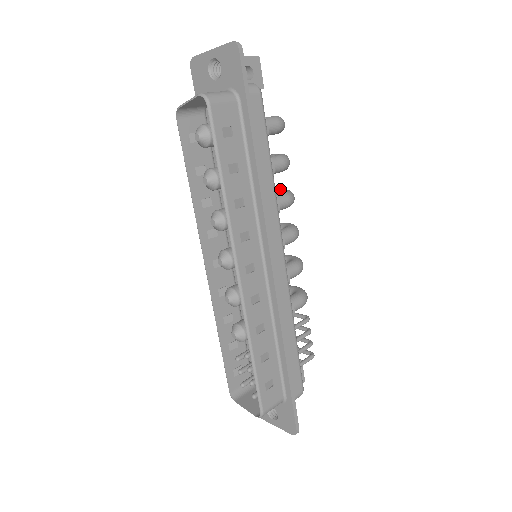
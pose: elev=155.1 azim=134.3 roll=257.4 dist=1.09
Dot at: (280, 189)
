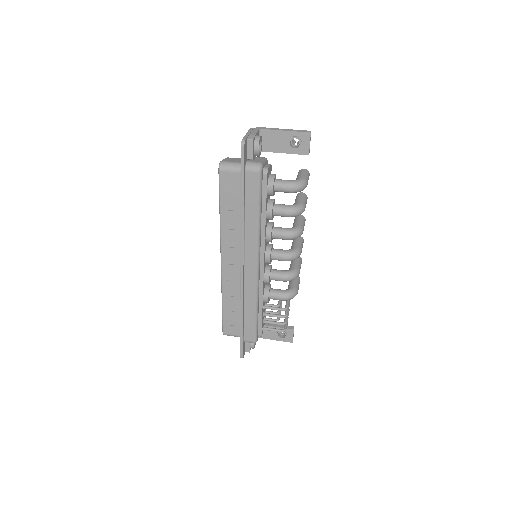
Dot at: (298, 224)
